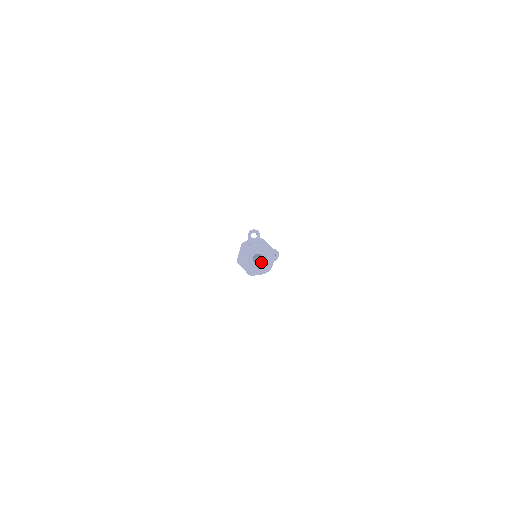
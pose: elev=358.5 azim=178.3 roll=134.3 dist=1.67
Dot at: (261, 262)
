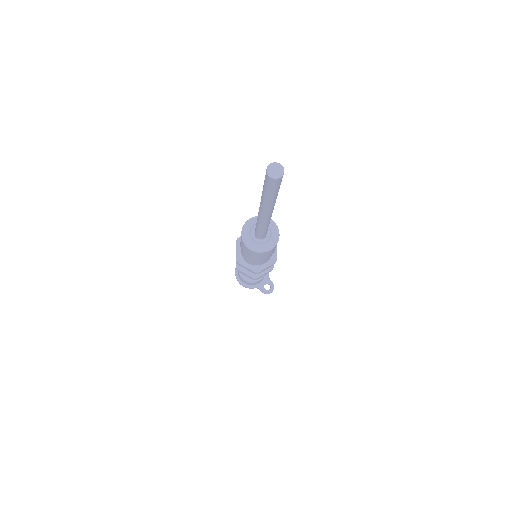
Dot at: (275, 166)
